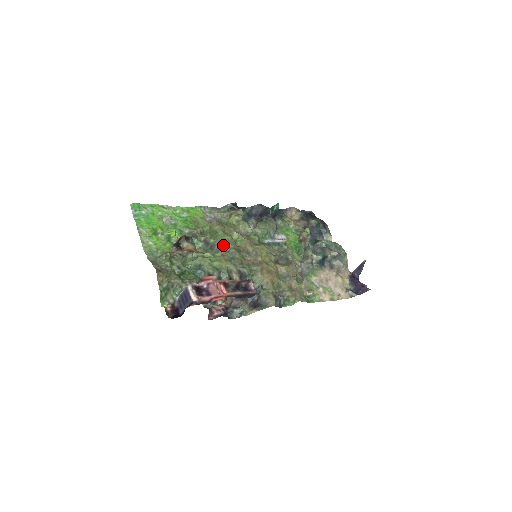
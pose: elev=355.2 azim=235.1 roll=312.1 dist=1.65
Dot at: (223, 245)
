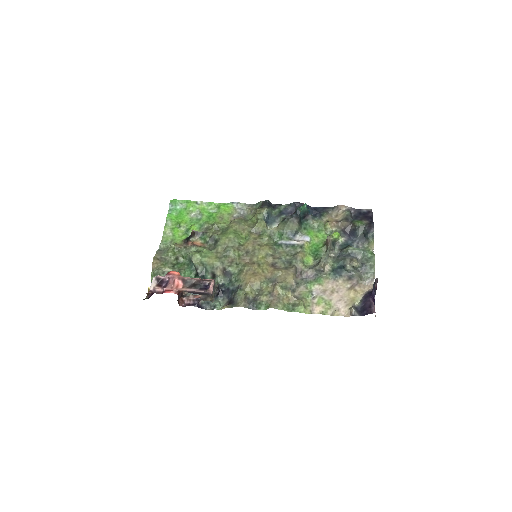
Dot at: (223, 243)
